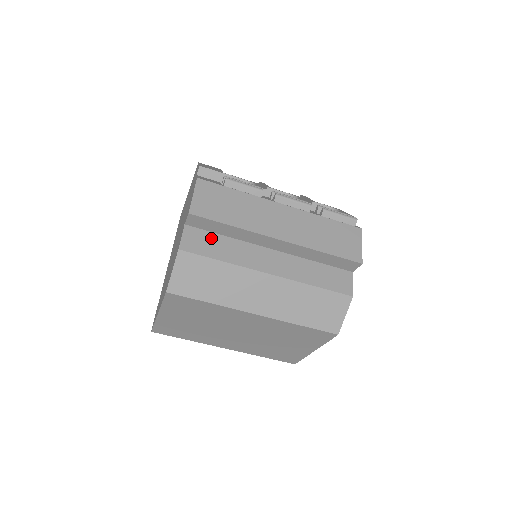
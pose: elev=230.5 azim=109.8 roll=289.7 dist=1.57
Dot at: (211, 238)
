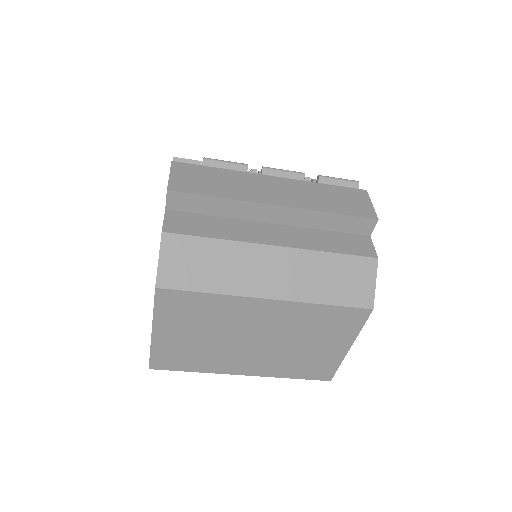
Dot at: (198, 219)
